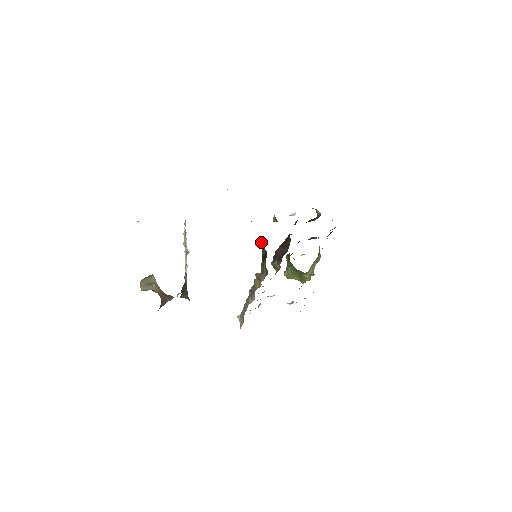
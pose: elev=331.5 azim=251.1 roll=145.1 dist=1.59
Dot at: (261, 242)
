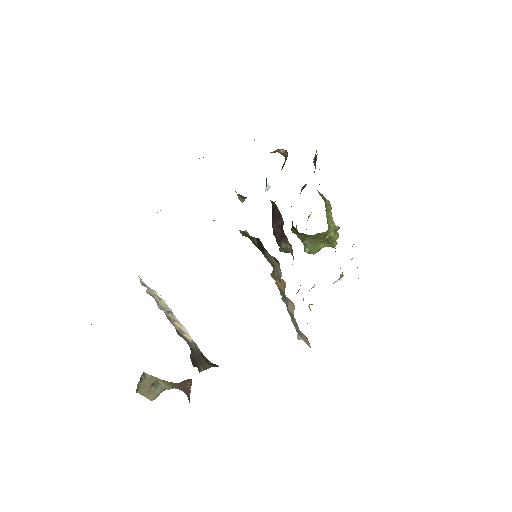
Dot at: (243, 233)
